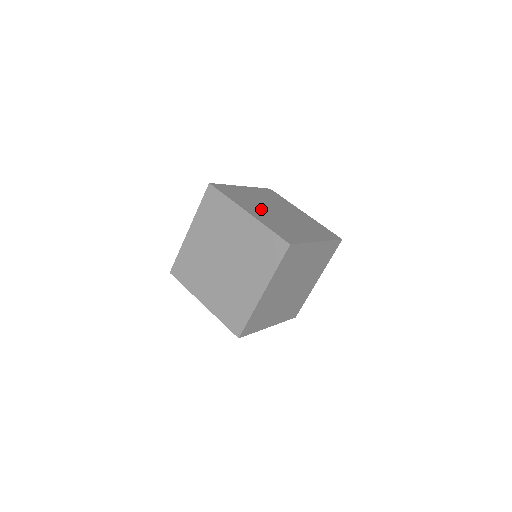
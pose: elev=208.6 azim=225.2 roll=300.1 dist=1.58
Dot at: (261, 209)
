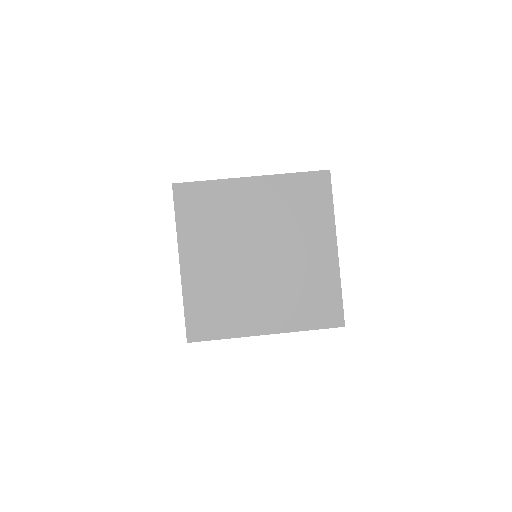
Dot at: occluded
